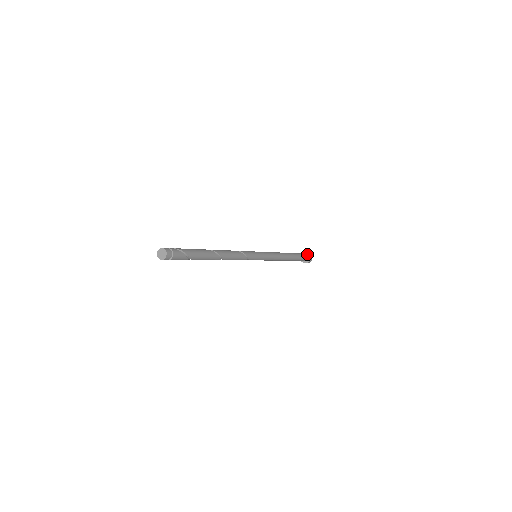
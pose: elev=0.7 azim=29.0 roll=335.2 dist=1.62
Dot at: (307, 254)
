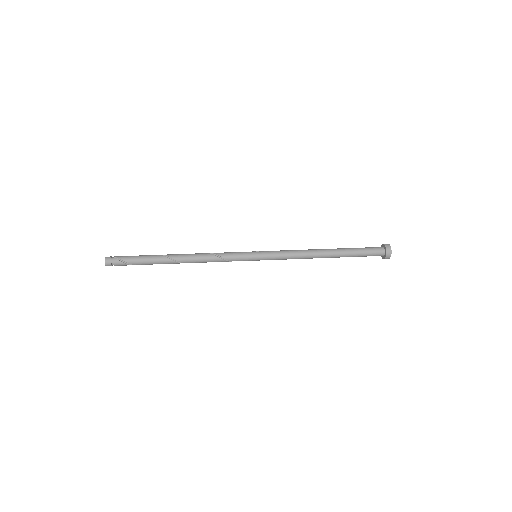
Dot at: (385, 251)
